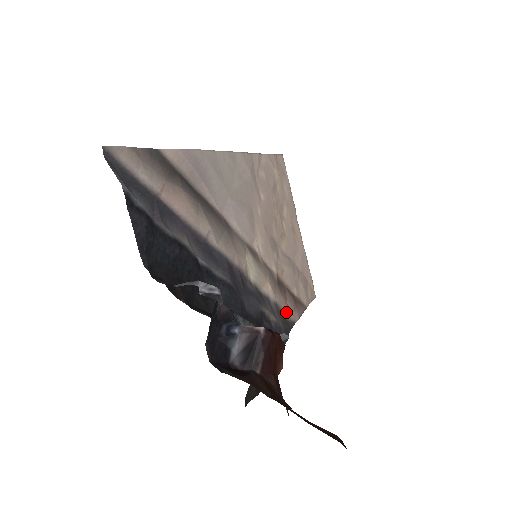
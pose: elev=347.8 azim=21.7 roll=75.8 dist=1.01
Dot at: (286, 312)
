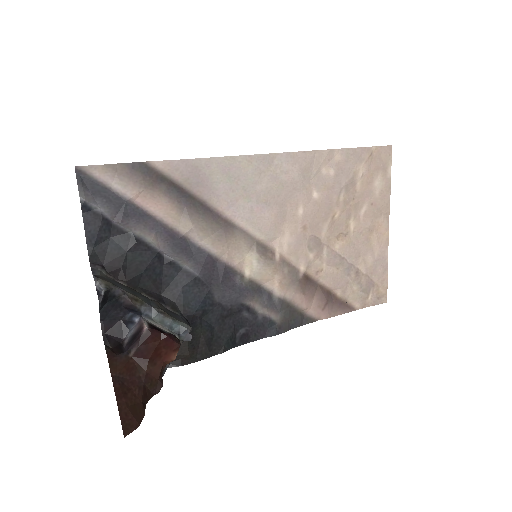
Dot at: (303, 309)
